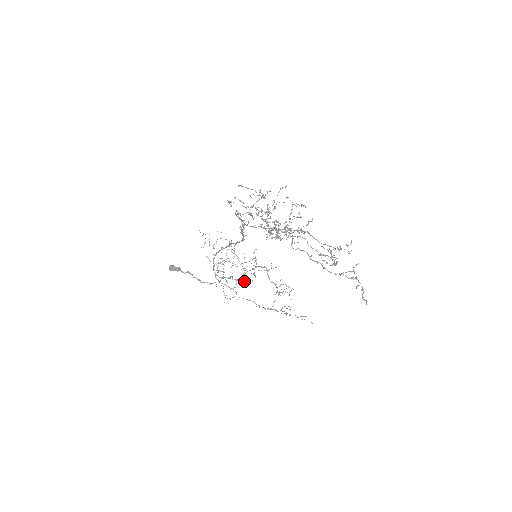
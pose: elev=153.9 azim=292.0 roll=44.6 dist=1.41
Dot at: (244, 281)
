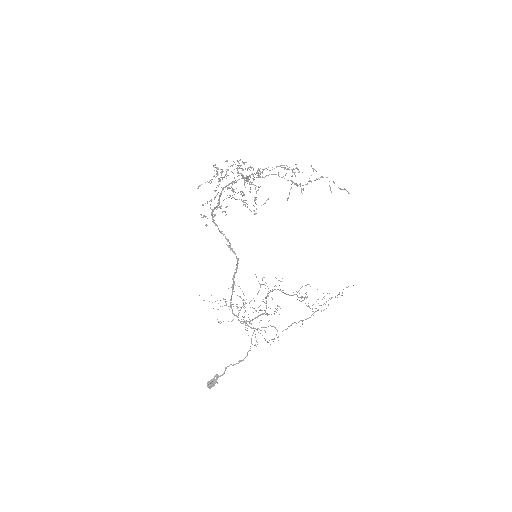
Dot at: occluded
